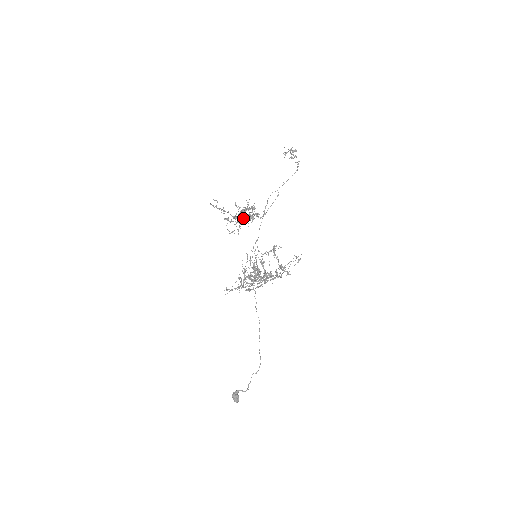
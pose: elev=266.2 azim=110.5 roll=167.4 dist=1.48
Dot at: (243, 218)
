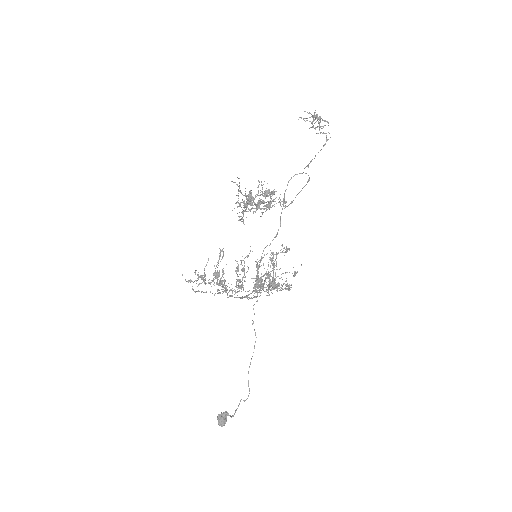
Dot at: (251, 204)
